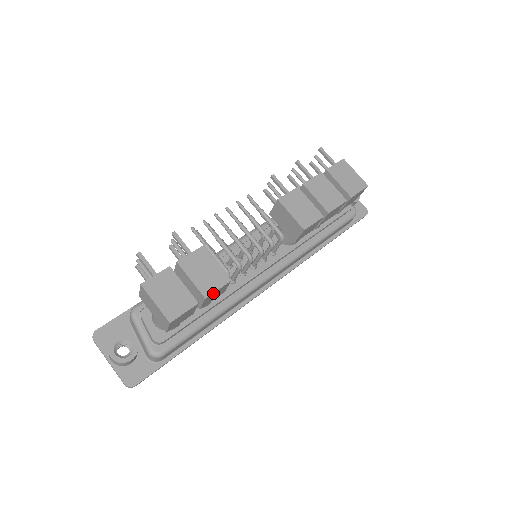
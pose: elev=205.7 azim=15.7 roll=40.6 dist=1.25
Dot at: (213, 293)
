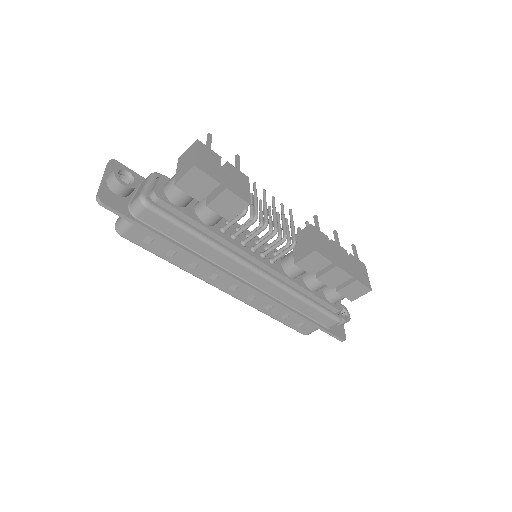
Dot at: (233, 194)
